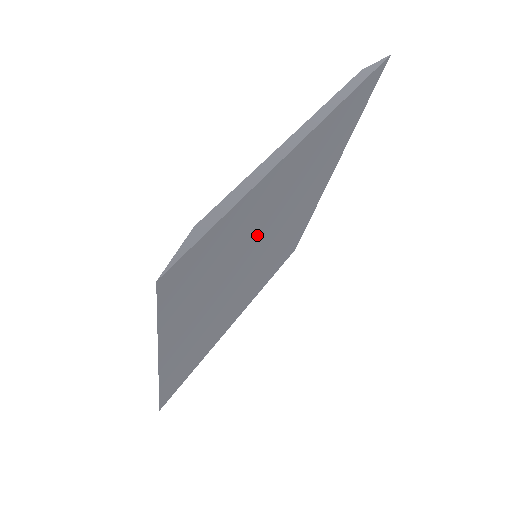
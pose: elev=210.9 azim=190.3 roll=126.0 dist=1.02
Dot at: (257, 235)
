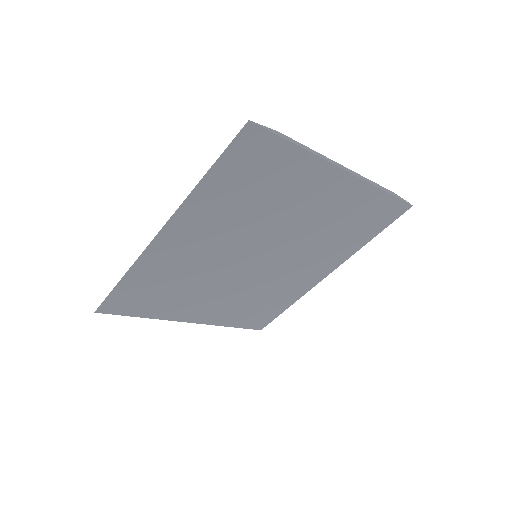
Dot at: (278, 220)
